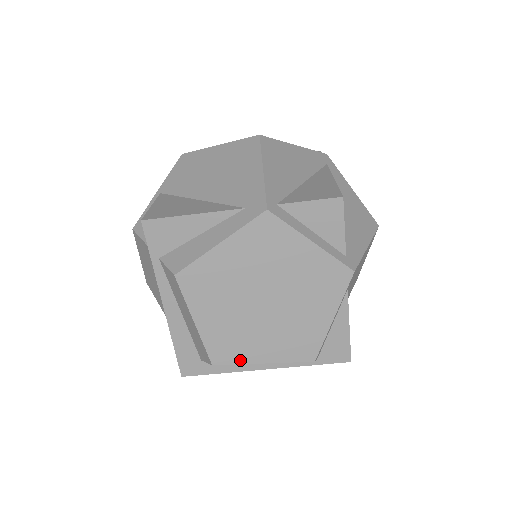
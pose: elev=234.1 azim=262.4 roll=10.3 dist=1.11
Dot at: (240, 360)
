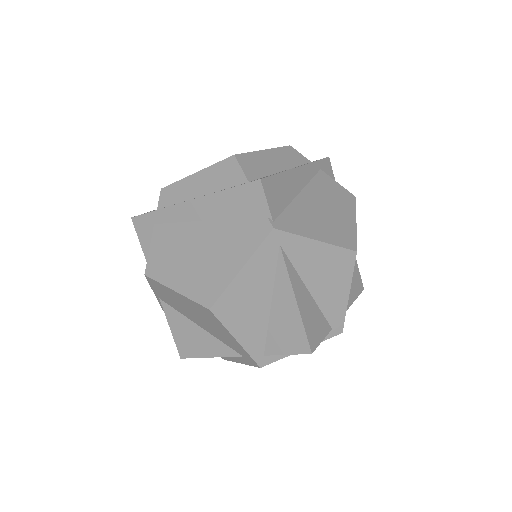
Dot at: occluded
